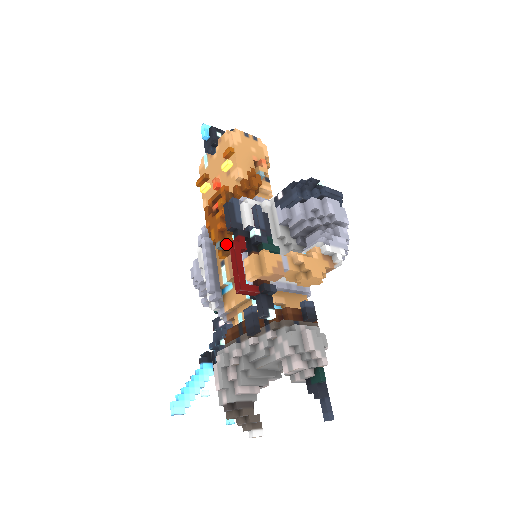
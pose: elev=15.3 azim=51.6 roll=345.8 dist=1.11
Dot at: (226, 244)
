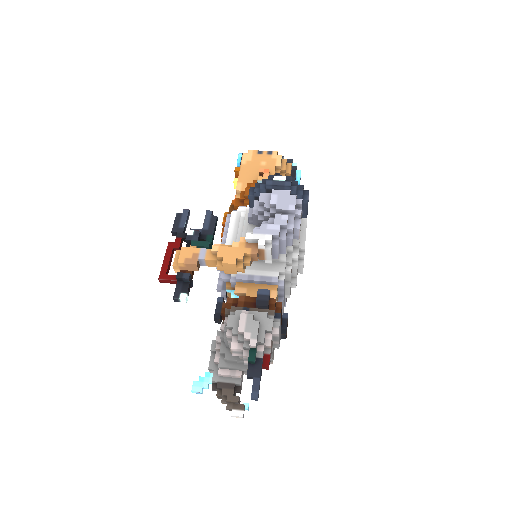
Dot at: occluded
